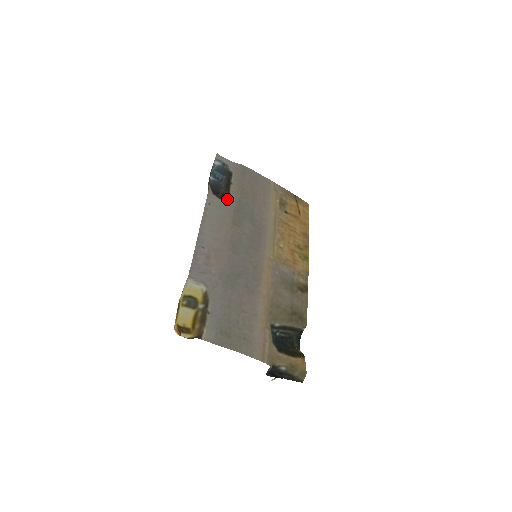
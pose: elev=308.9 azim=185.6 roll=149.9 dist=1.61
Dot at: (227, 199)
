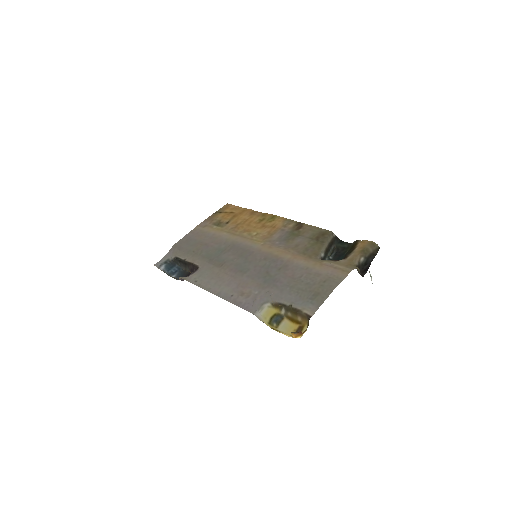
Dot at: (197, 266)
